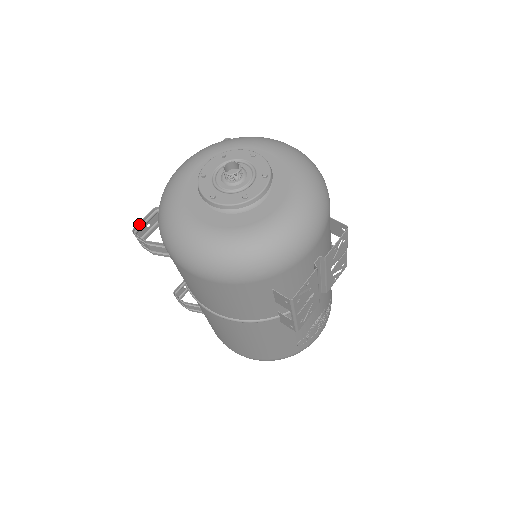
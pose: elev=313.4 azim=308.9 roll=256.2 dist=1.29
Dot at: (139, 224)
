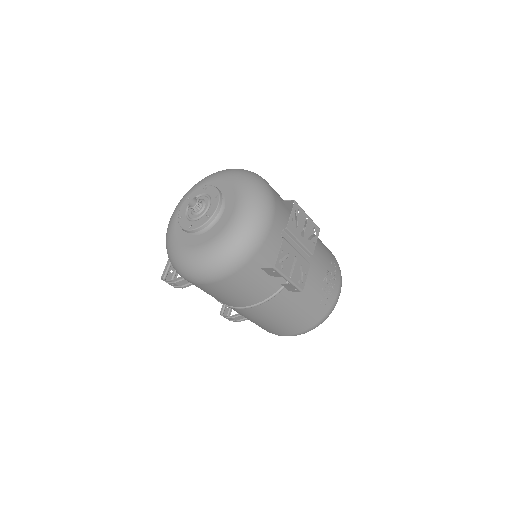
Dot at: (164, 273)
